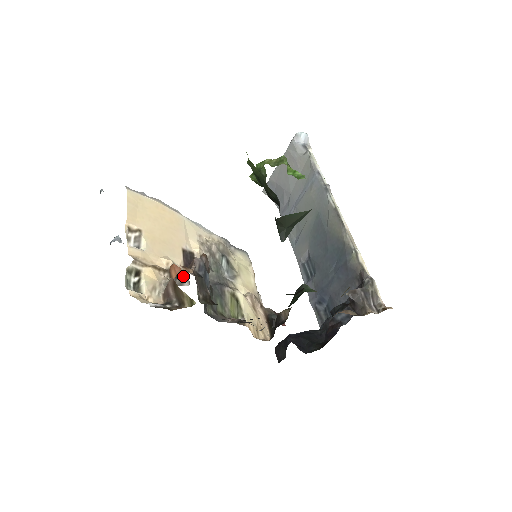
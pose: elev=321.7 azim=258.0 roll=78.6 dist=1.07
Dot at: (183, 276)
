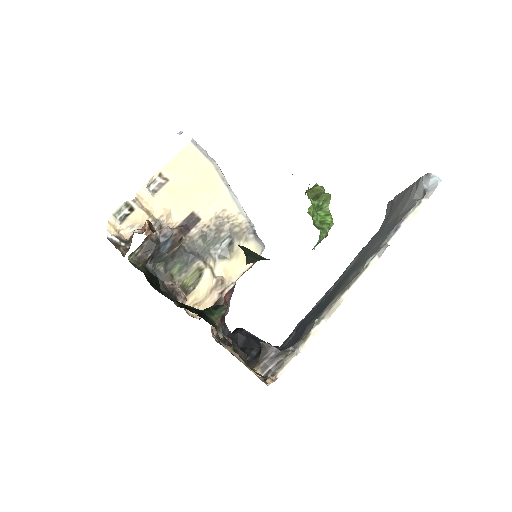
Dot at: occluded
